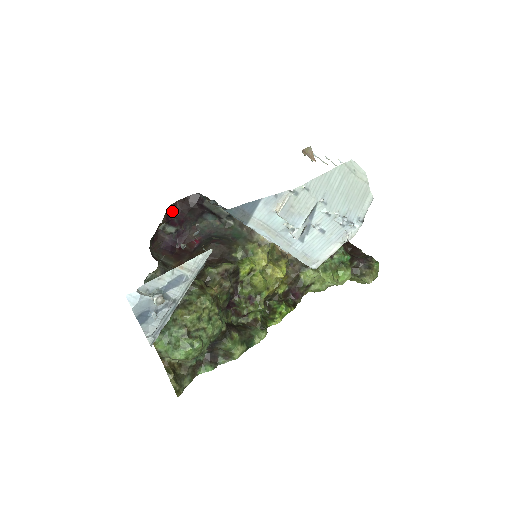
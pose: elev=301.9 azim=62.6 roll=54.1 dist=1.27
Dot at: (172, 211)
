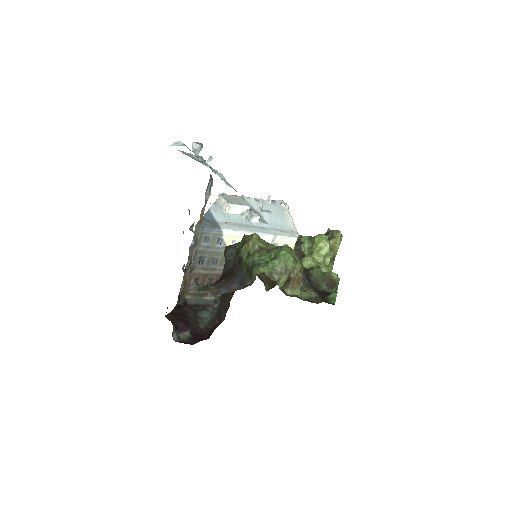
Dot at: occluded
